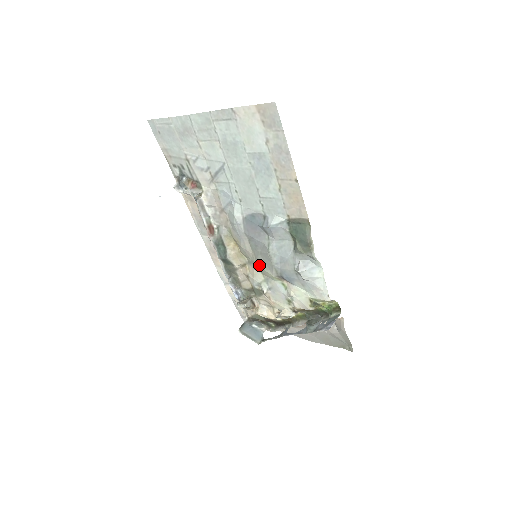
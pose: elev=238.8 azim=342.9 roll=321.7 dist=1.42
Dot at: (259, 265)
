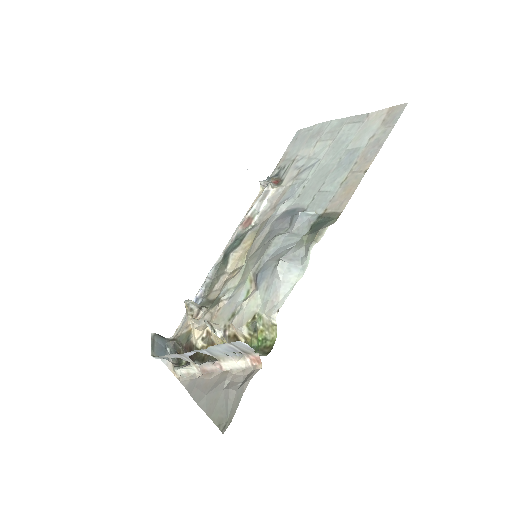
Dot at: (250, 260)
